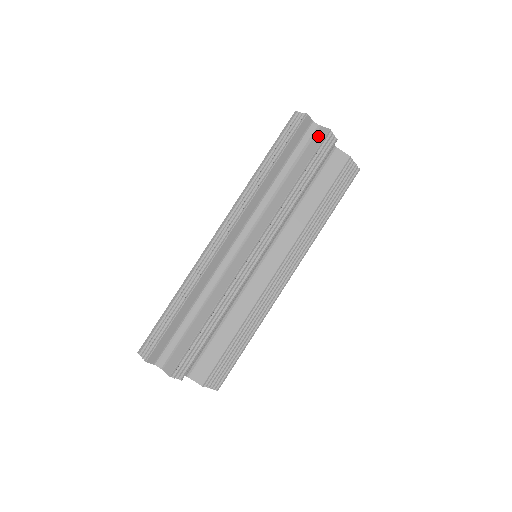
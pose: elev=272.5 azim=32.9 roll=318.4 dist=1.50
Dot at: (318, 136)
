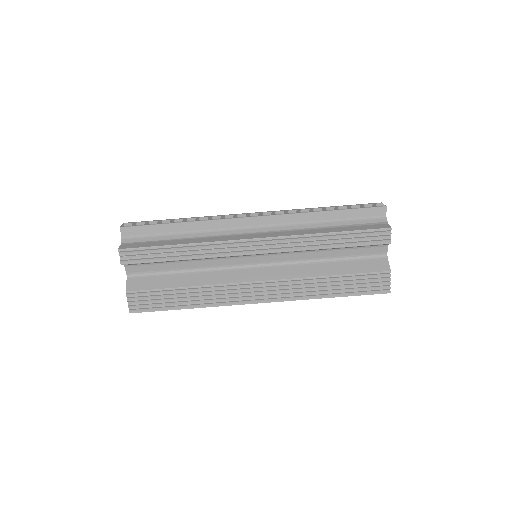
Dot at: (379, 225)
